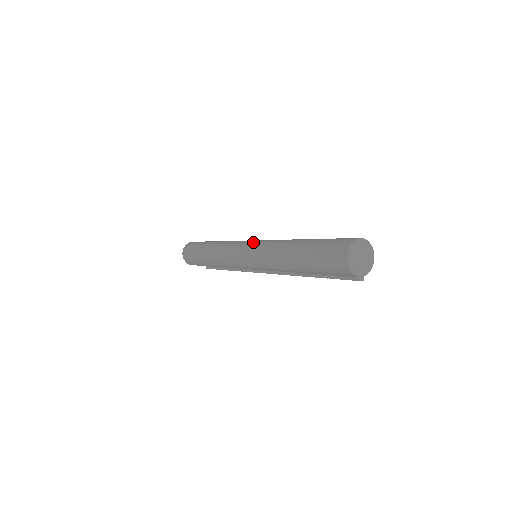
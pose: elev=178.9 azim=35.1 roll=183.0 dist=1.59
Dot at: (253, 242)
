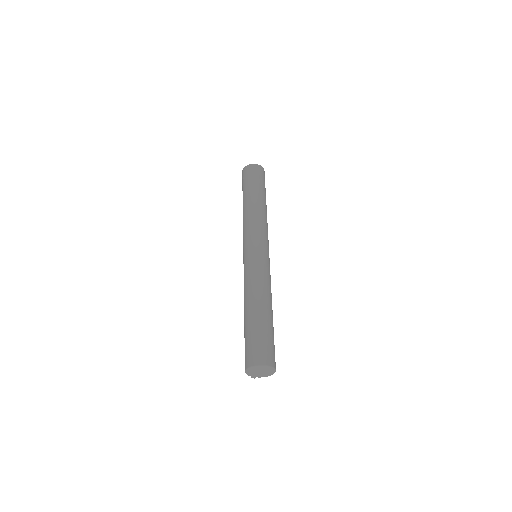
Dot at: (255, 252)
